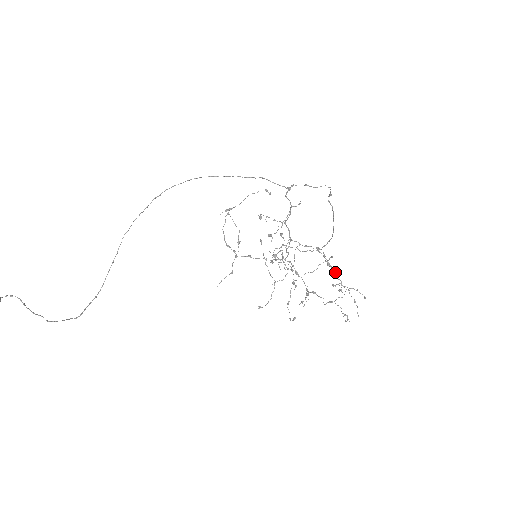
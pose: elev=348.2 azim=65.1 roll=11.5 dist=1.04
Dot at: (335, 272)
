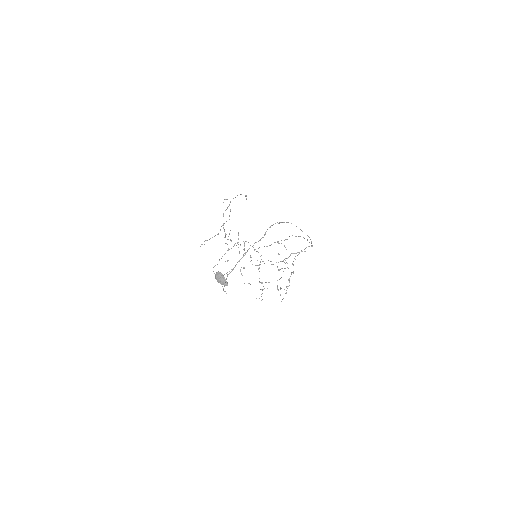
Dot at: (289, 285)
